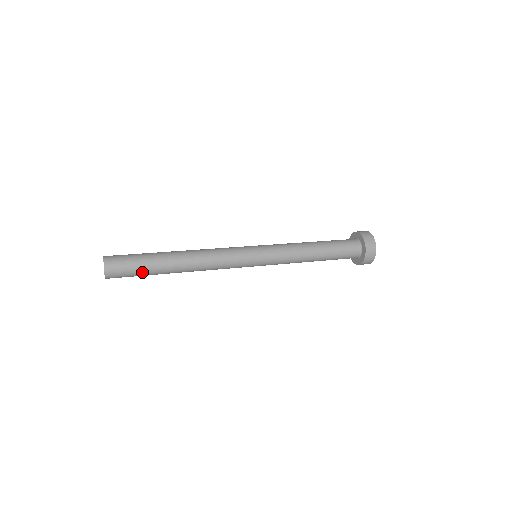
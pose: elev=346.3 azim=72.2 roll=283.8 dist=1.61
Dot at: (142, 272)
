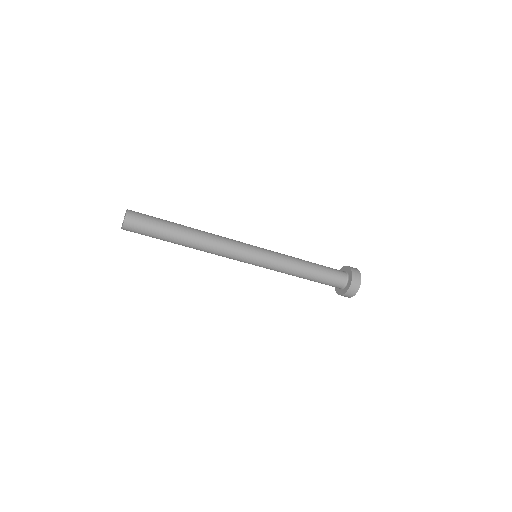
Dot at: (158, 226)
